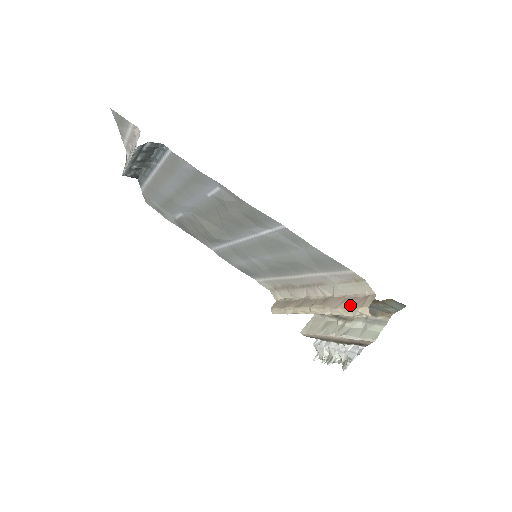
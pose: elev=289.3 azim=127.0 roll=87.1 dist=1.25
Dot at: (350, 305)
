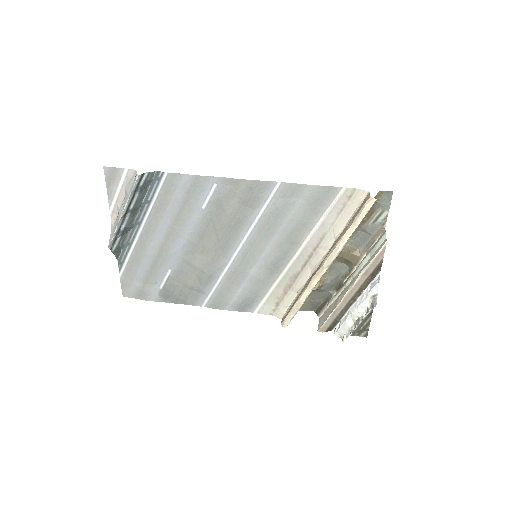
Dot at: (355, 216)
